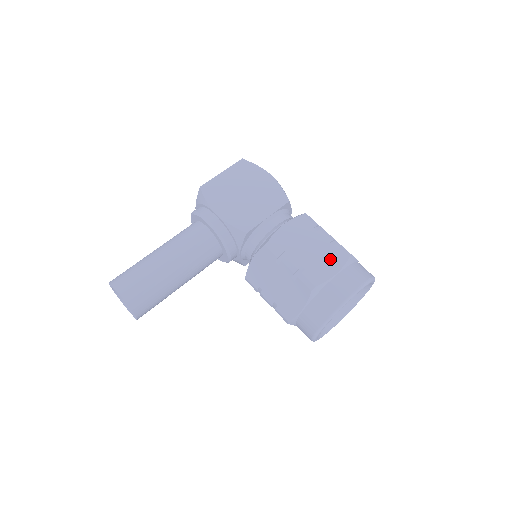
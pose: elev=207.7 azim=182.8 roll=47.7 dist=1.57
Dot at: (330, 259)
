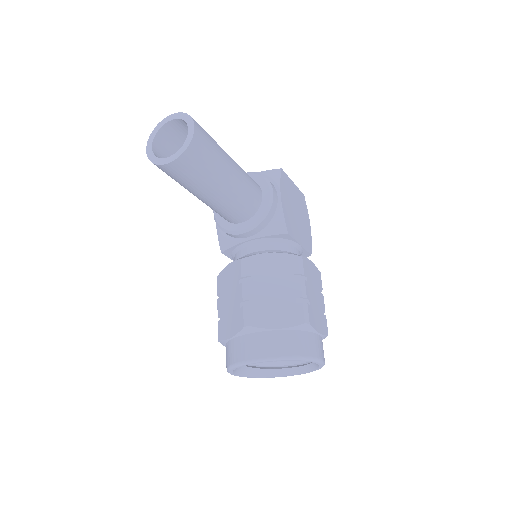
Dot at: (321, 320)
